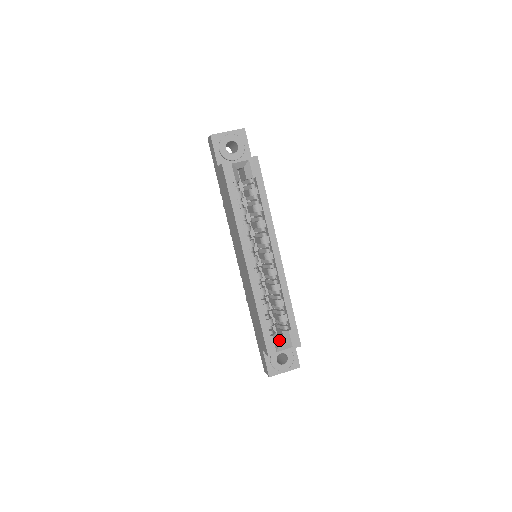
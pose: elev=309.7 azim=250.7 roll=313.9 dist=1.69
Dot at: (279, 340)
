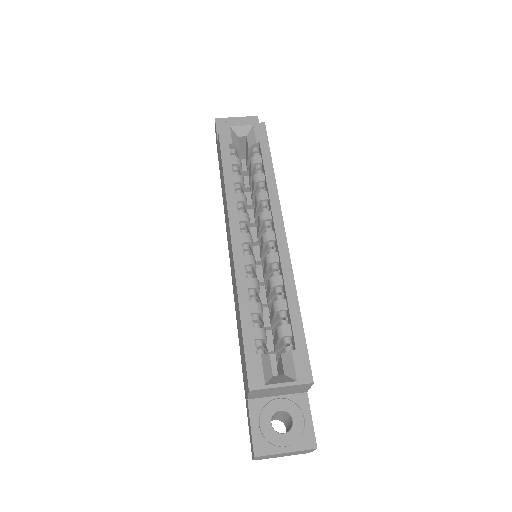
Dot at: occluded
